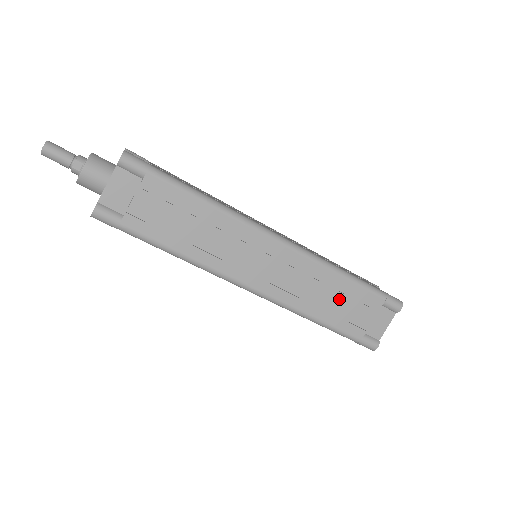
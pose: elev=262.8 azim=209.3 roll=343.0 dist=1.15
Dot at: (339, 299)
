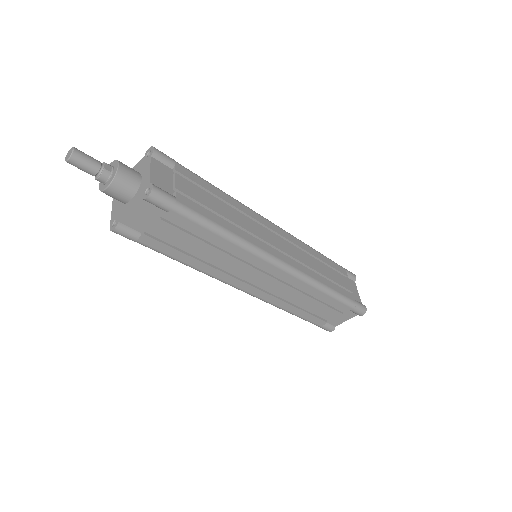
Dot at: (327, 269)
